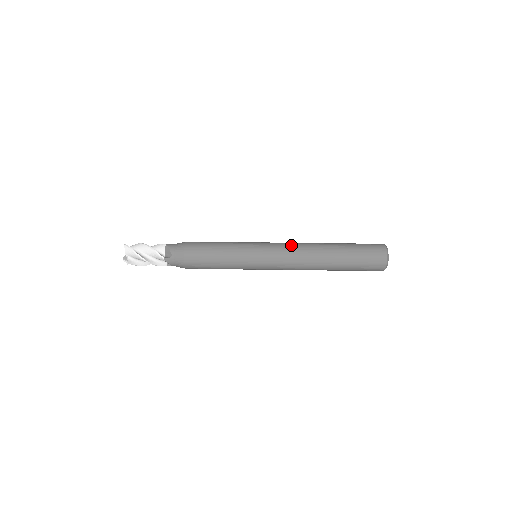
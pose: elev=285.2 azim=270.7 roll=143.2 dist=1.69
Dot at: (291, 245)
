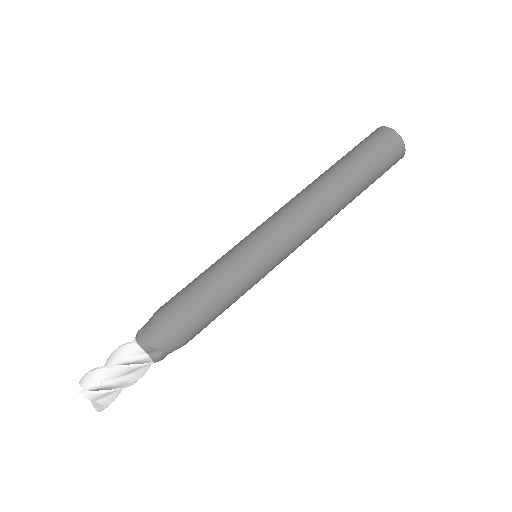
Dot at: (295, 213)
